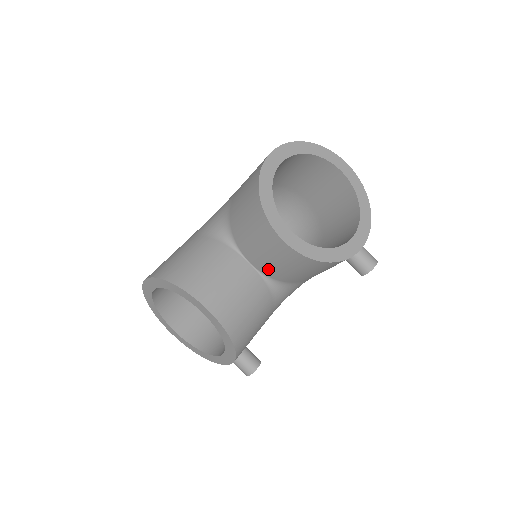
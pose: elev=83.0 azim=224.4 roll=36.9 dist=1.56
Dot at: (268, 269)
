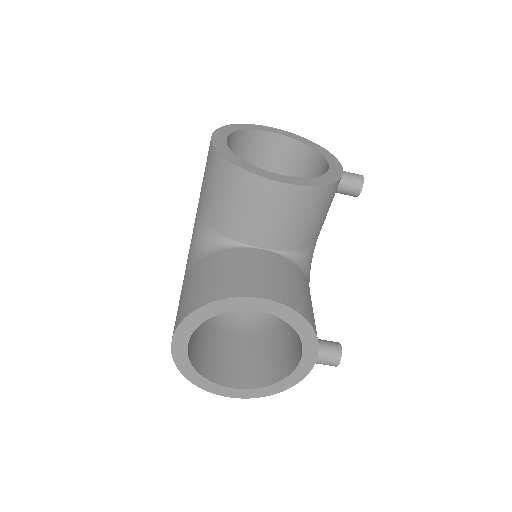
Dot at: (282, 239)
